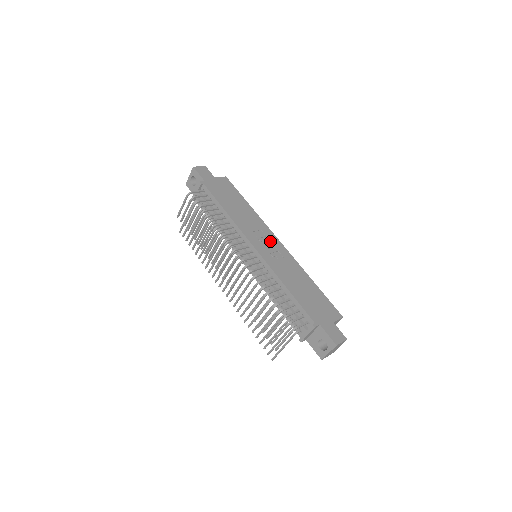
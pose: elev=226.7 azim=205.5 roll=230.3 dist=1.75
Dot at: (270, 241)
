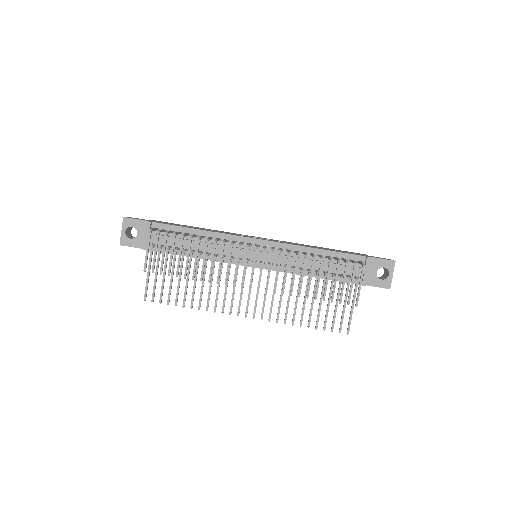
Dot at: (256, 237)
